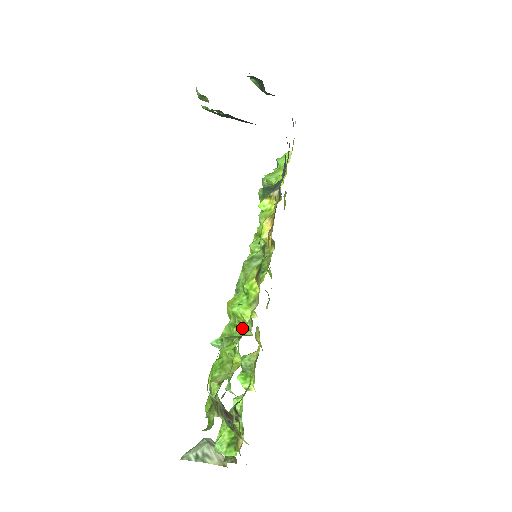
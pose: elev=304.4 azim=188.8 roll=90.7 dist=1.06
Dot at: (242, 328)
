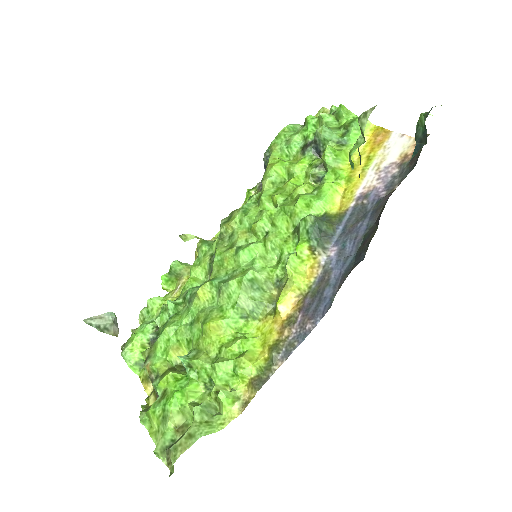
Dot at: (215, 399)
